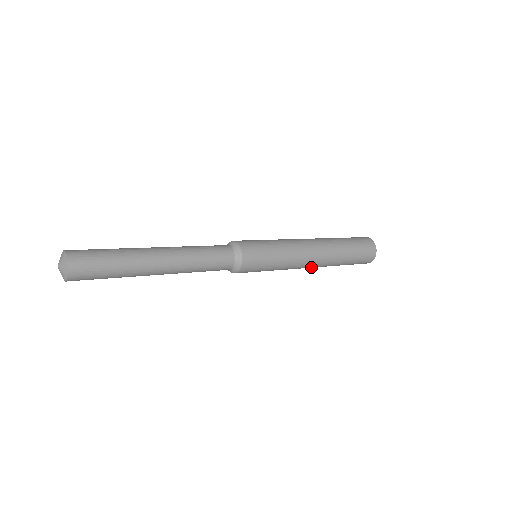
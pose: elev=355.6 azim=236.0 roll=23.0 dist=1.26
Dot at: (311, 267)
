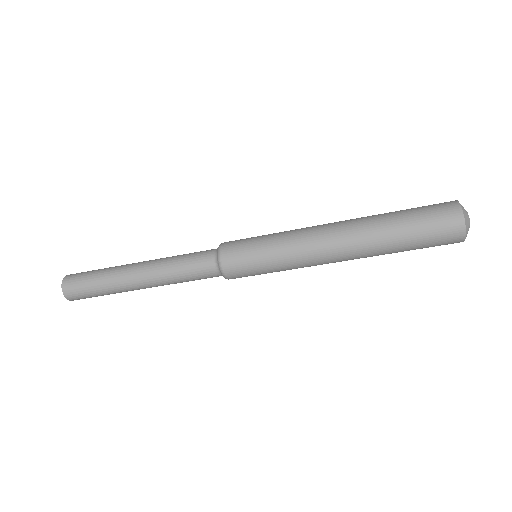
Dot at: (340, 252)
